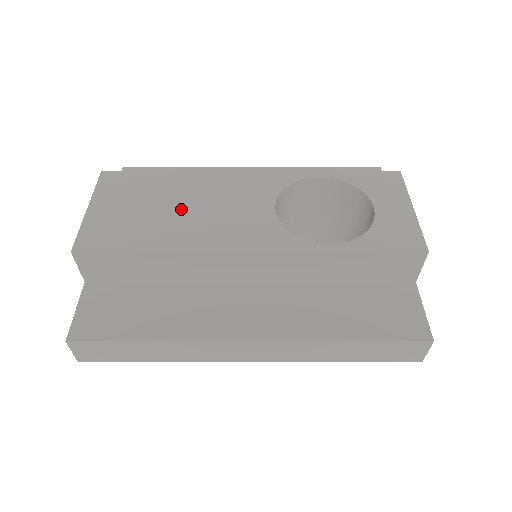
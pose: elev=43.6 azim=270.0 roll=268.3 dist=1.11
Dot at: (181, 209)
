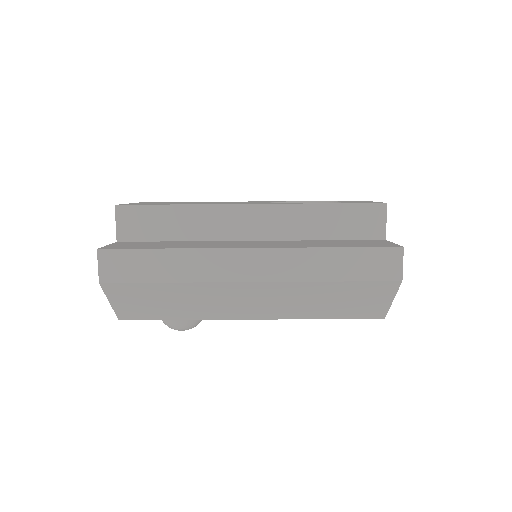
Dot at: occluded
